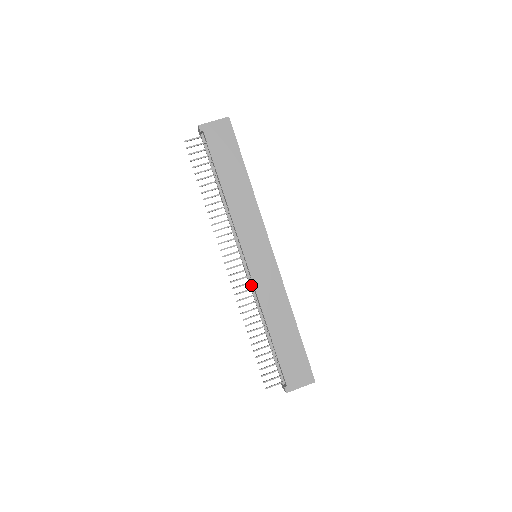
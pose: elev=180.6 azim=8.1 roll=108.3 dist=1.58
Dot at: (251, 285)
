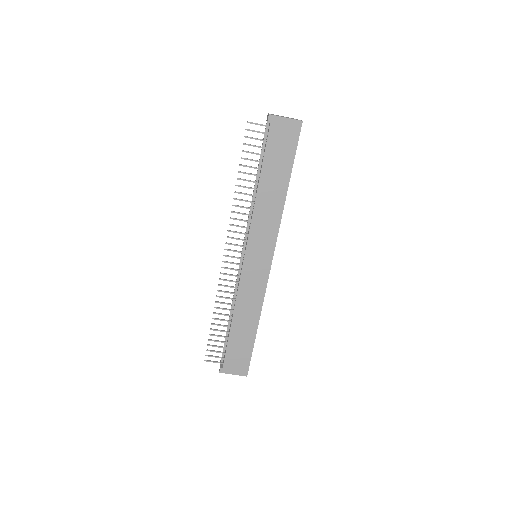
Dot at: (238, 277)
